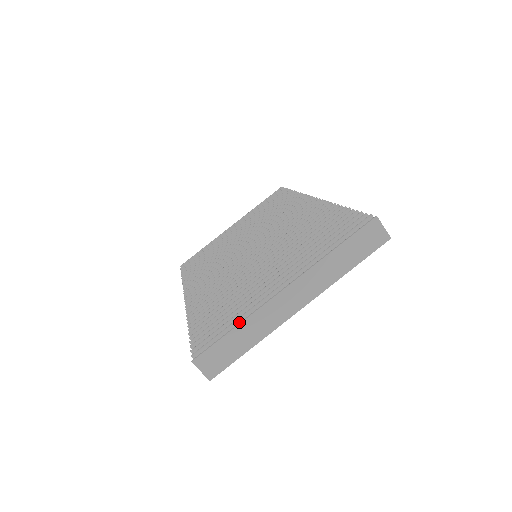
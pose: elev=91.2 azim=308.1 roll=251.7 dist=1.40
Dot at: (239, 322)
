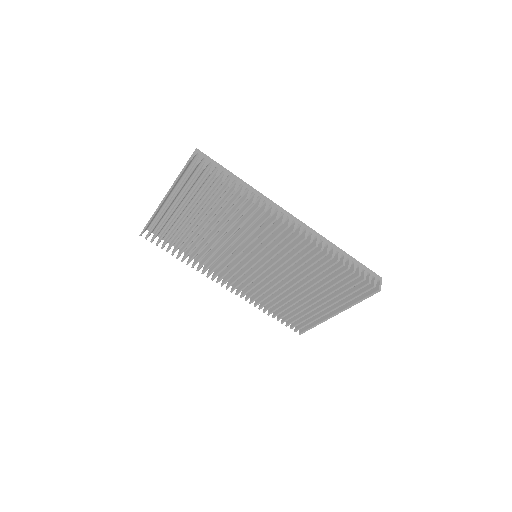
Dot at: occluded
